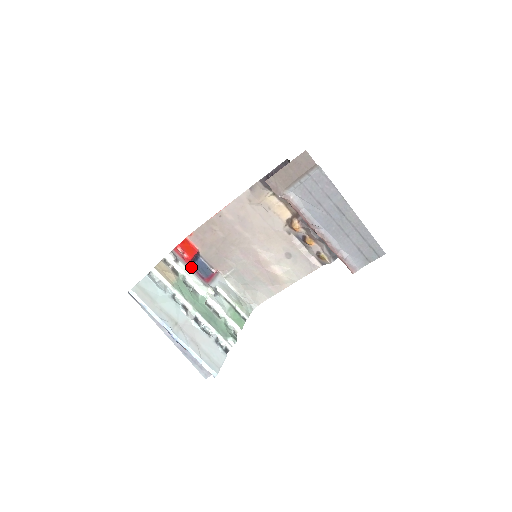
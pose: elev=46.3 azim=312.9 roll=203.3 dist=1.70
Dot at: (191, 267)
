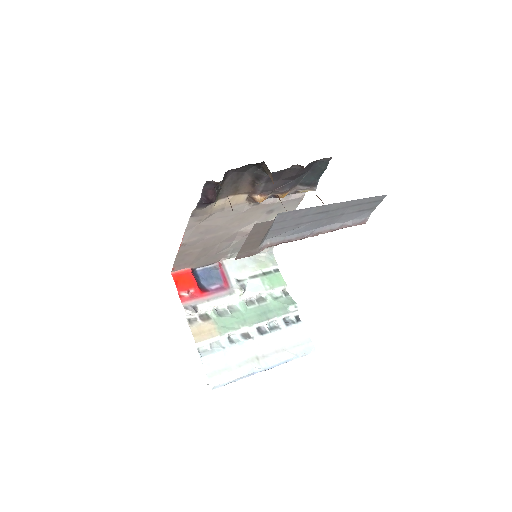
Dot at: (207, 295)
